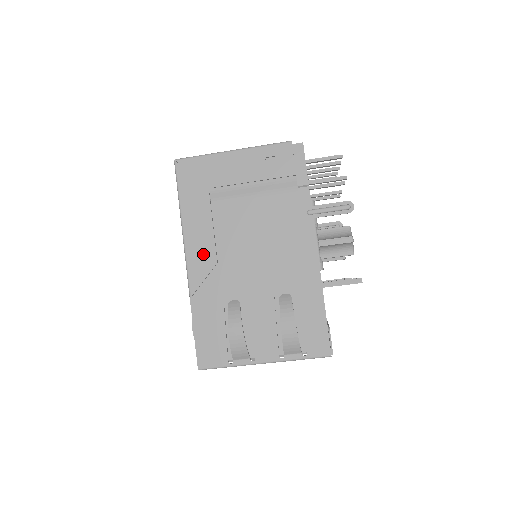
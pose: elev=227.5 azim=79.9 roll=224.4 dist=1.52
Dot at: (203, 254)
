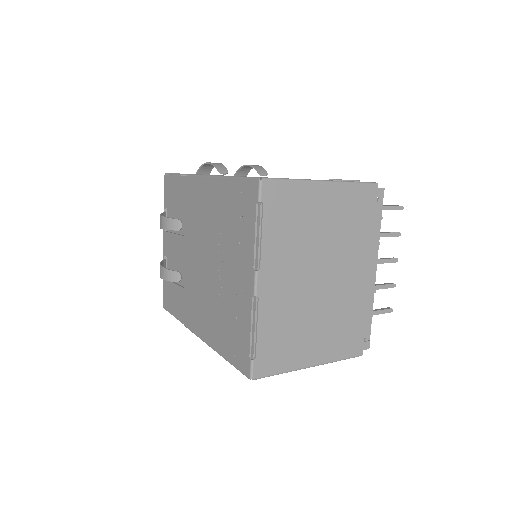
Dot at: occluded
